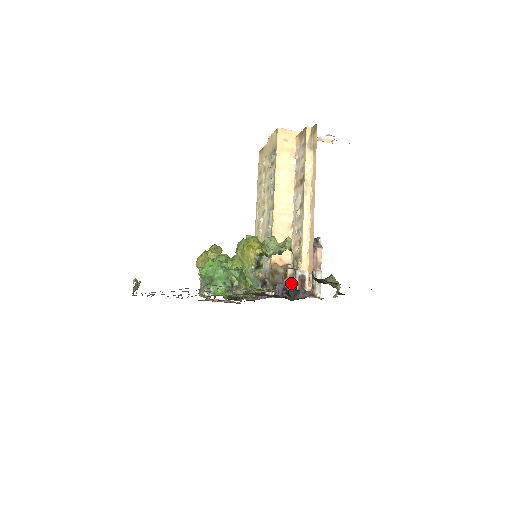
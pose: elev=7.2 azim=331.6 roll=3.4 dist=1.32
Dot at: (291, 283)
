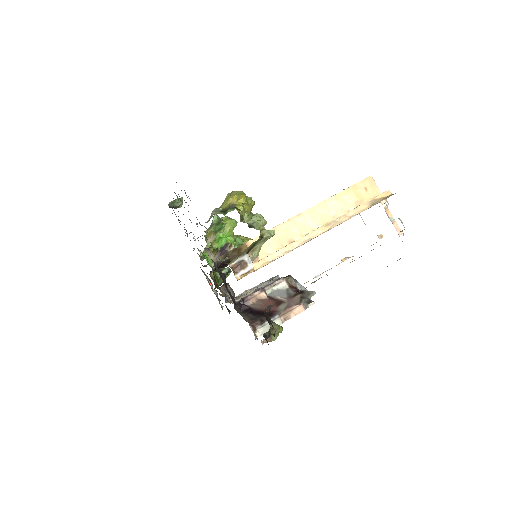
Dot at: (253, 303)
